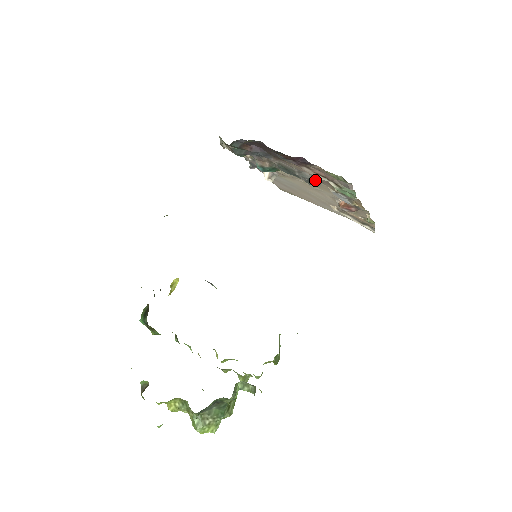
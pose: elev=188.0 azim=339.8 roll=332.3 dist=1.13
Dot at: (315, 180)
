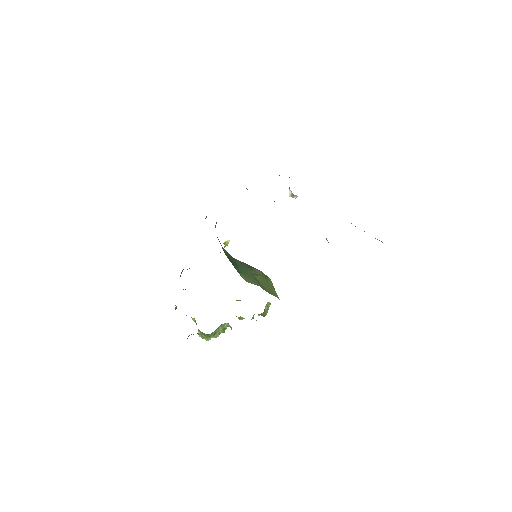
Dot at: occluded
